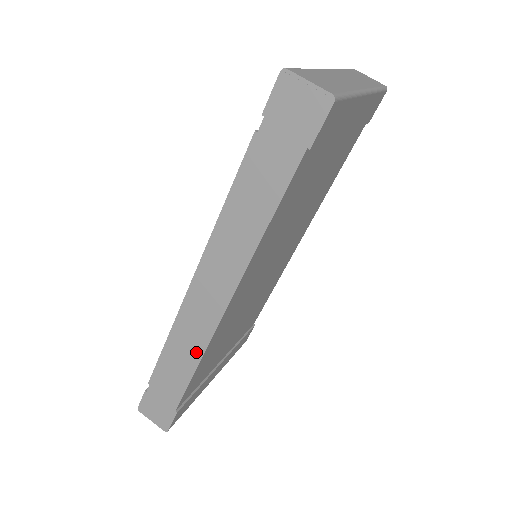
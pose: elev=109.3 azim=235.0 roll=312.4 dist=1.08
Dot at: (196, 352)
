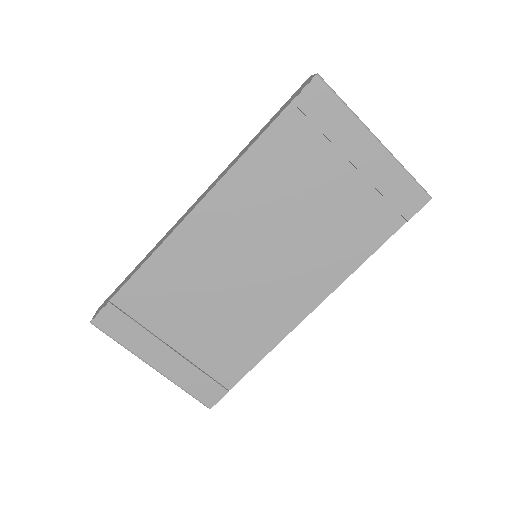
Dot at: (158, 247)
